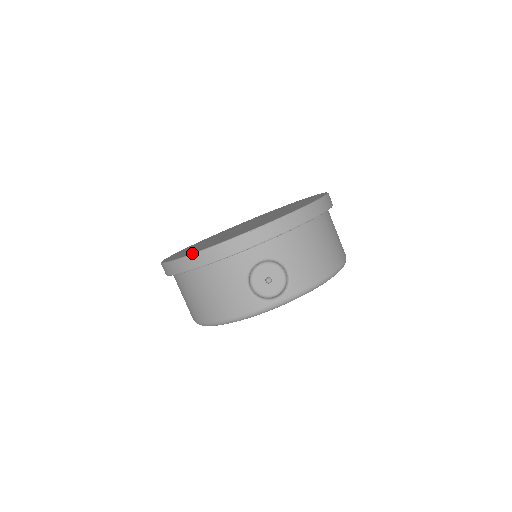
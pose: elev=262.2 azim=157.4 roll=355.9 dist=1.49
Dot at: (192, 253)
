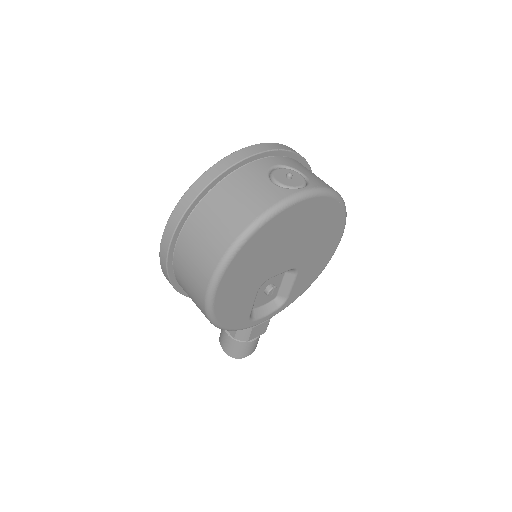
Dot at: occluded
